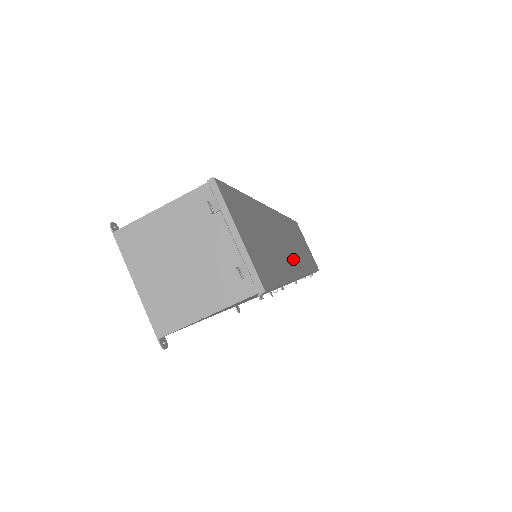
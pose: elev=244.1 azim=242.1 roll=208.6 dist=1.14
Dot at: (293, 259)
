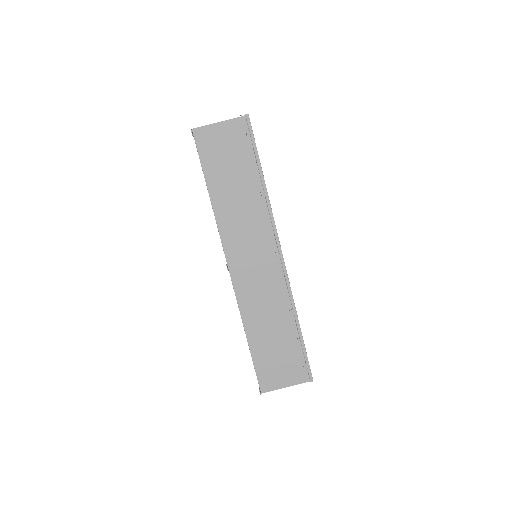
Dot at: occluded
